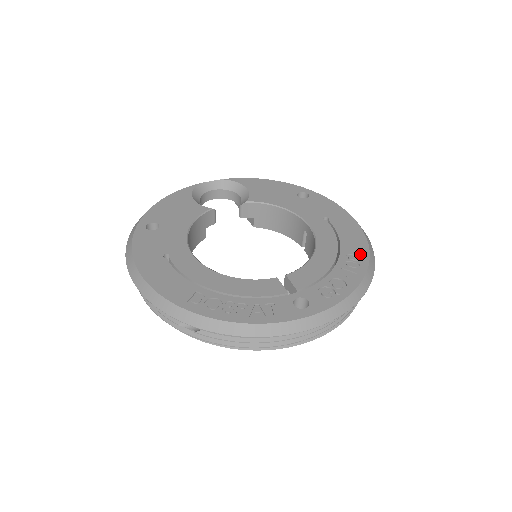
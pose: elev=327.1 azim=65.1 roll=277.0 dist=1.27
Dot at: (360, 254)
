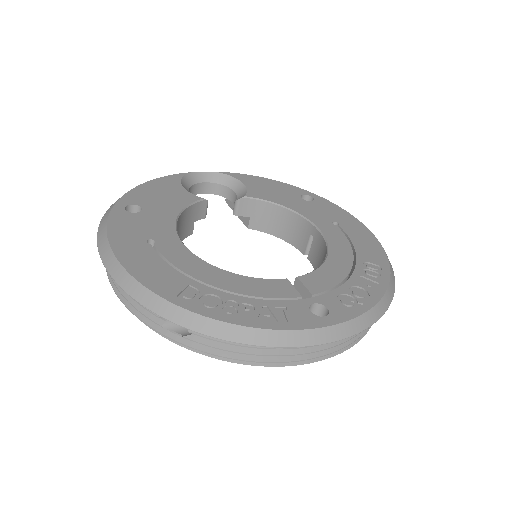
Dot at: (379, 263)
